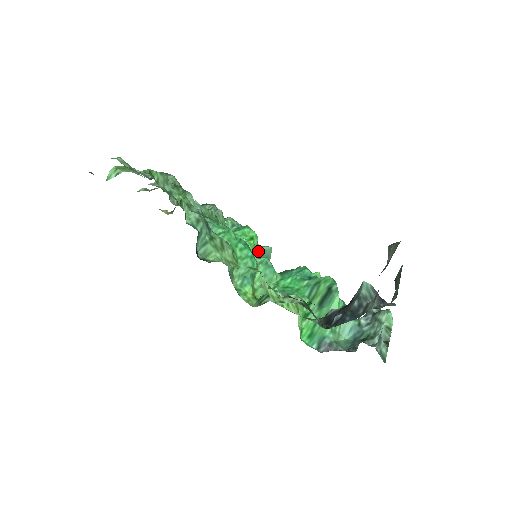
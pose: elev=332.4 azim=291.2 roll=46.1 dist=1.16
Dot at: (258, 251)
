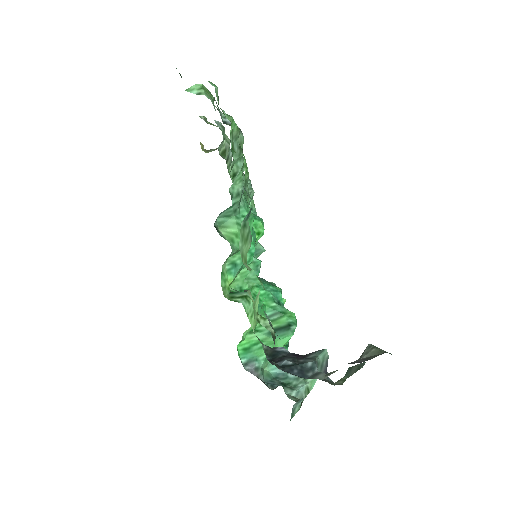
Dot at: occluded
